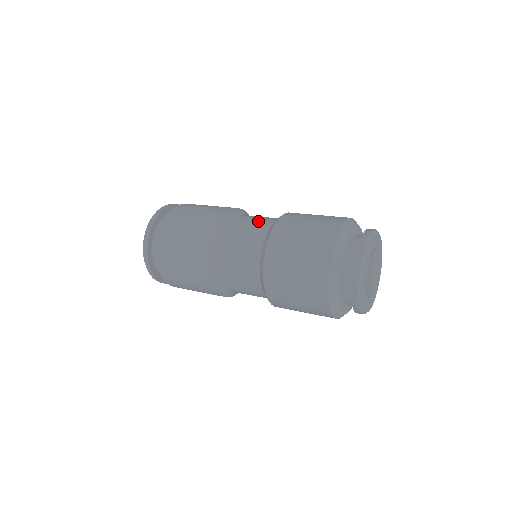
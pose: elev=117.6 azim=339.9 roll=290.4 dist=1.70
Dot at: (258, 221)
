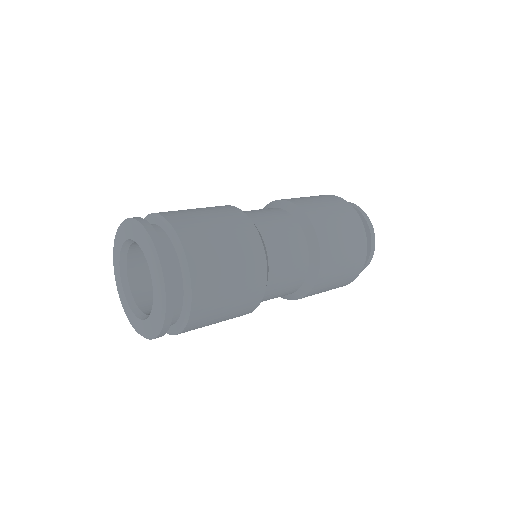
Dot at: (263, 209)
